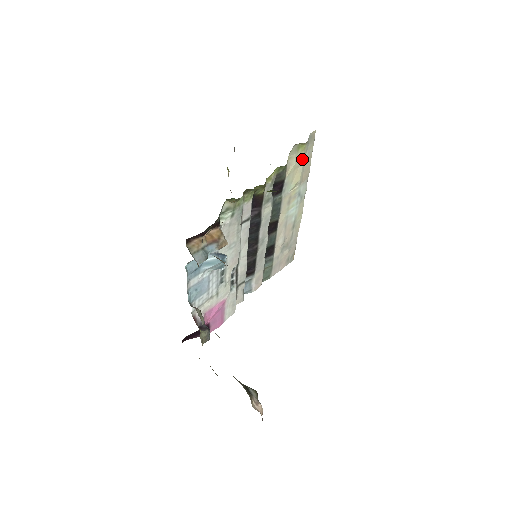
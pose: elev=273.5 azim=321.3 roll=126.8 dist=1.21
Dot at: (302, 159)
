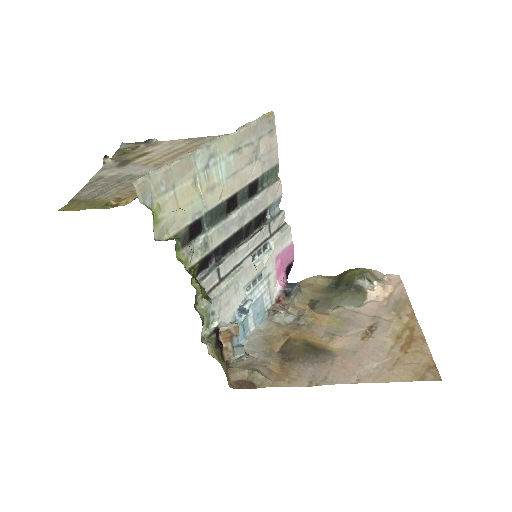
Dot at: (169, 197)
